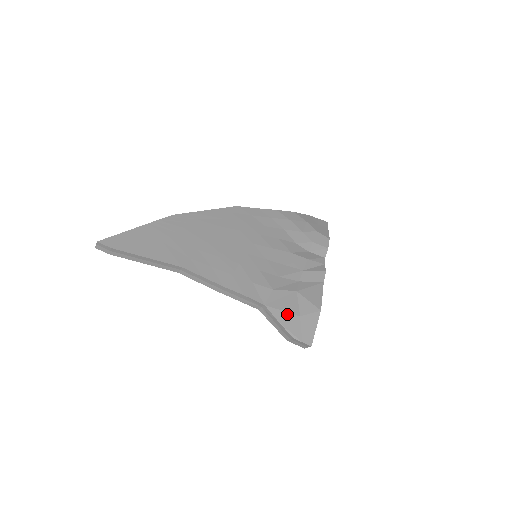
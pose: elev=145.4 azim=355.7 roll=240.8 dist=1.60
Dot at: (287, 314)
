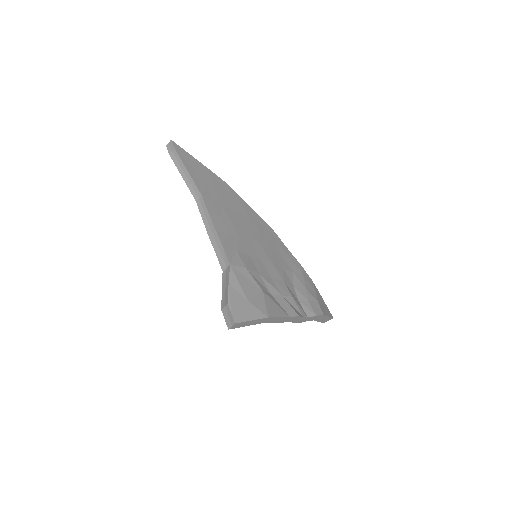
Dot at: (240, 288)
